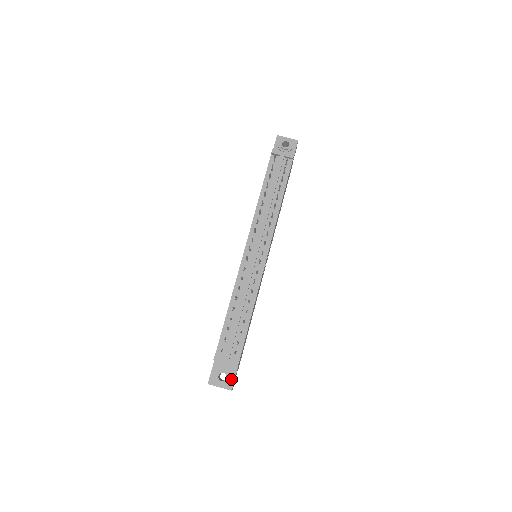
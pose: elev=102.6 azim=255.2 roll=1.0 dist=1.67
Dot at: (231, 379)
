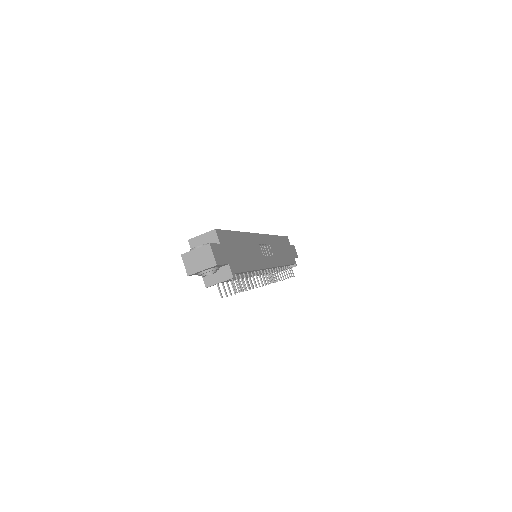
Dot at: occluded
